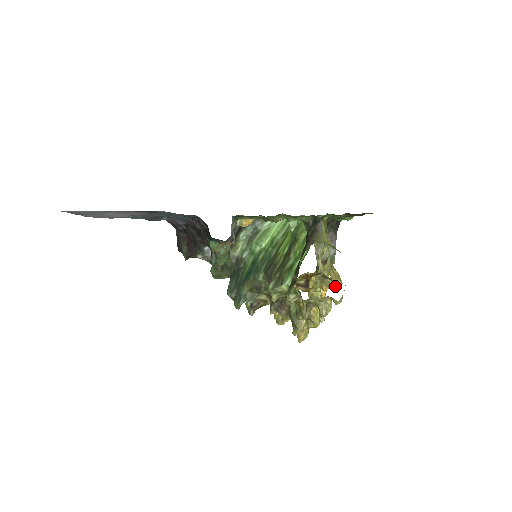
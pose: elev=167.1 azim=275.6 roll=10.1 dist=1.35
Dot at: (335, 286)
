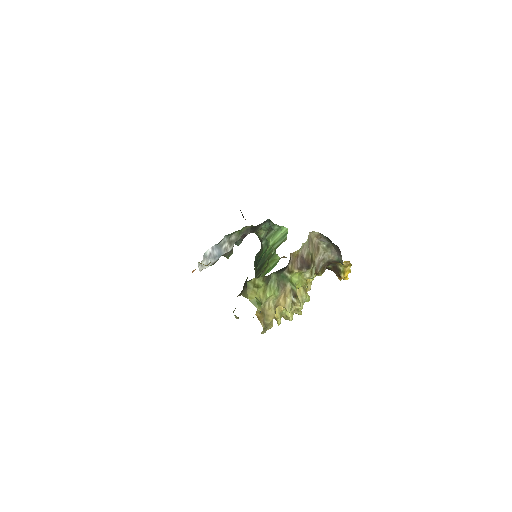
Dot at: (297, 305)
